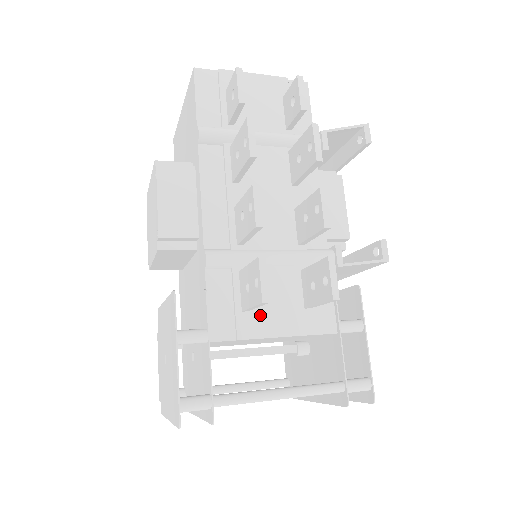
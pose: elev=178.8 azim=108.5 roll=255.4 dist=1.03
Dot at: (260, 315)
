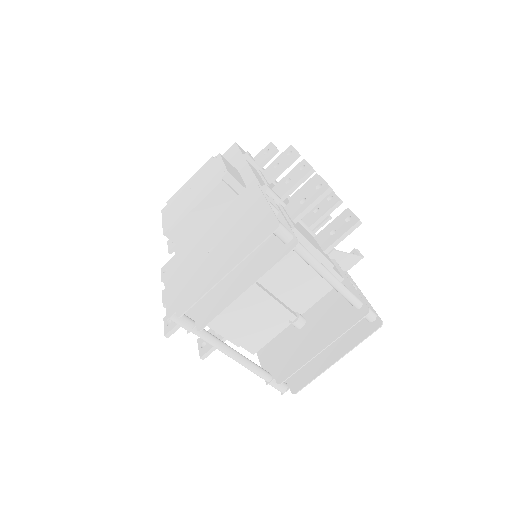
Dot at: (302, 231)
